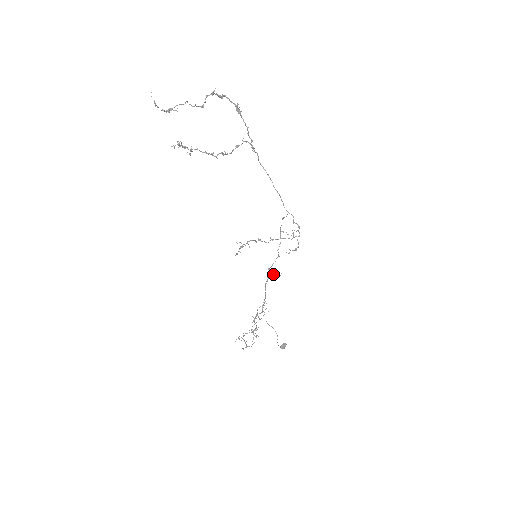
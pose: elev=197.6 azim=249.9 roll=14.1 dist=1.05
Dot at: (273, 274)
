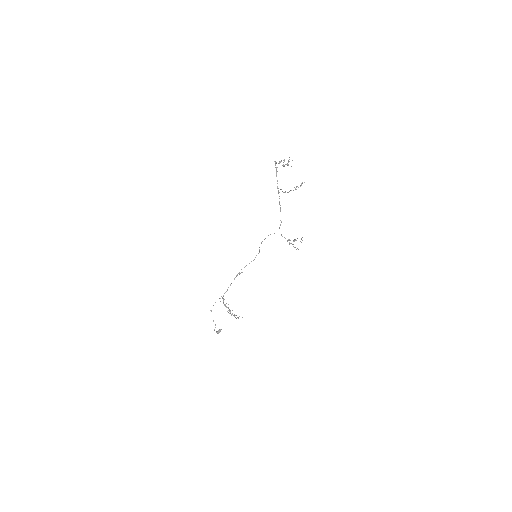
Dot at: (239, 274)
